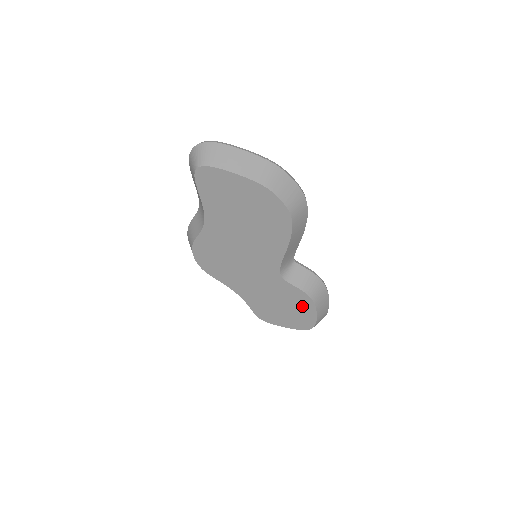
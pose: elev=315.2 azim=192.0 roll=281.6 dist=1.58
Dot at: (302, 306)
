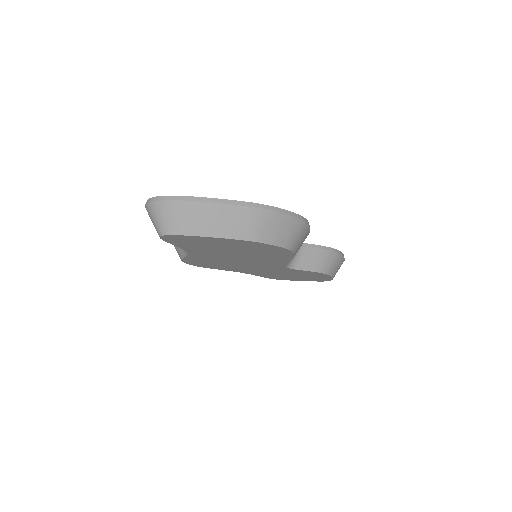
Dot at: (316, 276)
